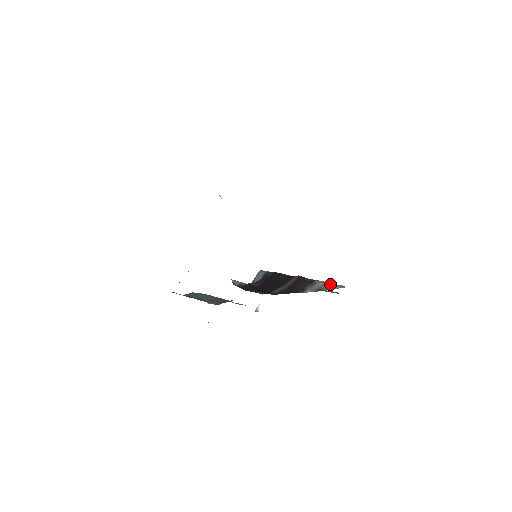
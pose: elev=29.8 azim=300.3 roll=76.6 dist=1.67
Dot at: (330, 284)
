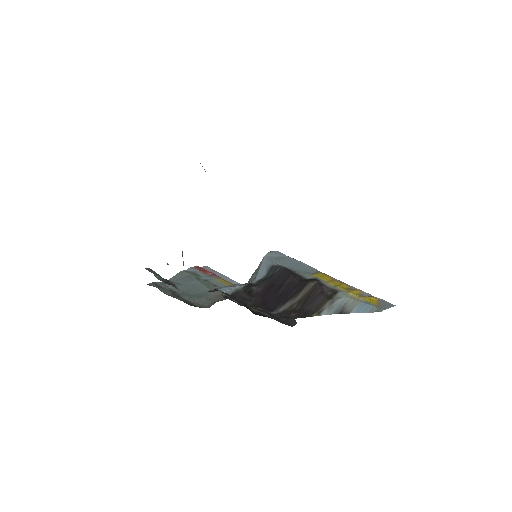
Dot at: (357, 302)
